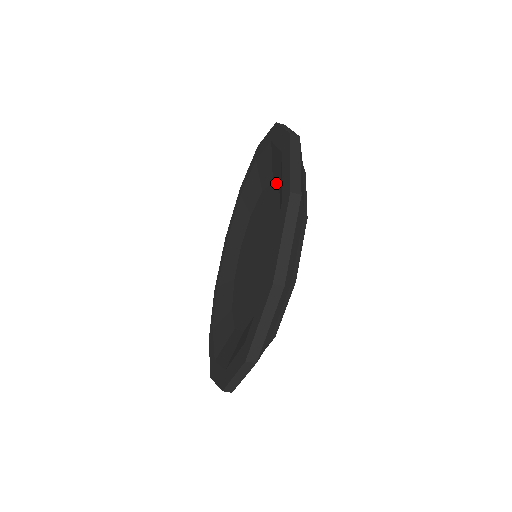
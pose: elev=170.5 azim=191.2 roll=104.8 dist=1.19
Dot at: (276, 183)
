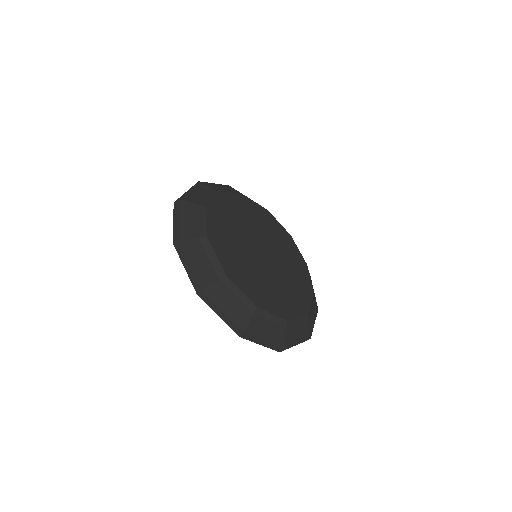
Dot at: occluded
